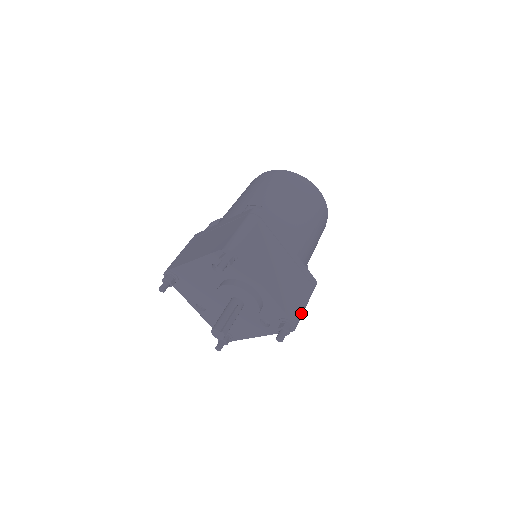
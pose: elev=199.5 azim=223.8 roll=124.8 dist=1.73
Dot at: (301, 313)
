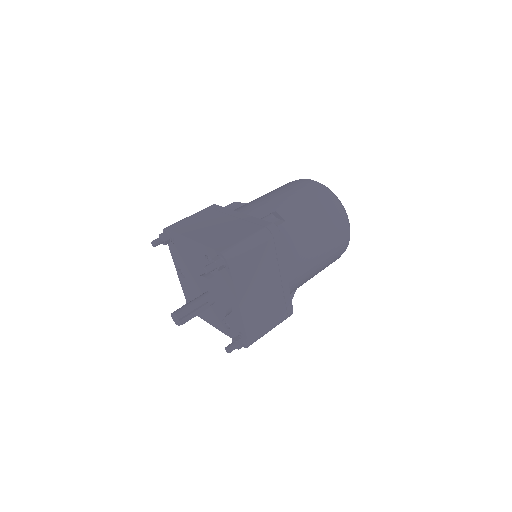
Dot at: (261, 336)
